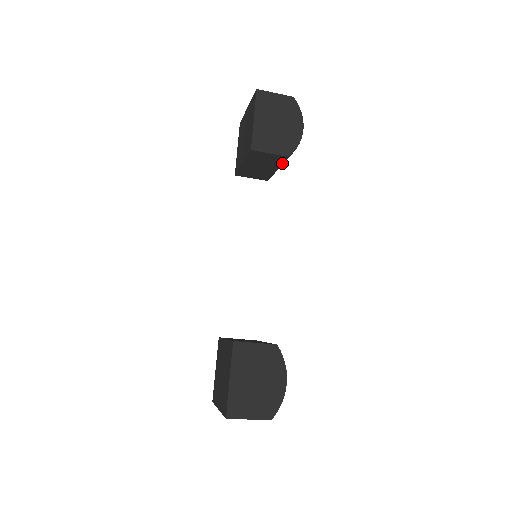
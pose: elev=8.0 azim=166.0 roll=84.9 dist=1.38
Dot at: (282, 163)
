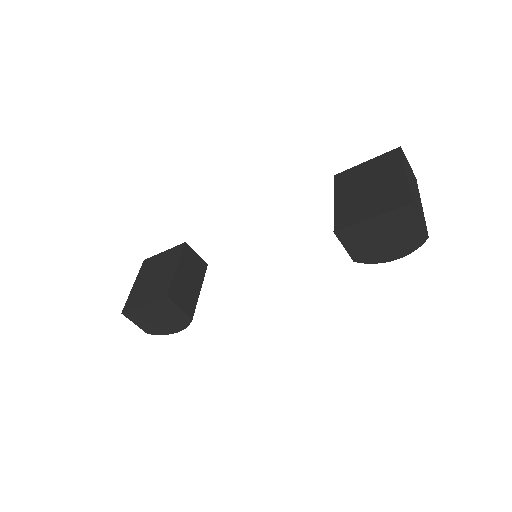
Dot at: occluded
